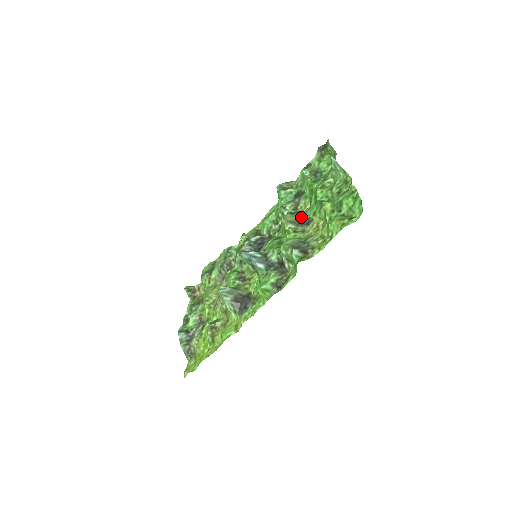
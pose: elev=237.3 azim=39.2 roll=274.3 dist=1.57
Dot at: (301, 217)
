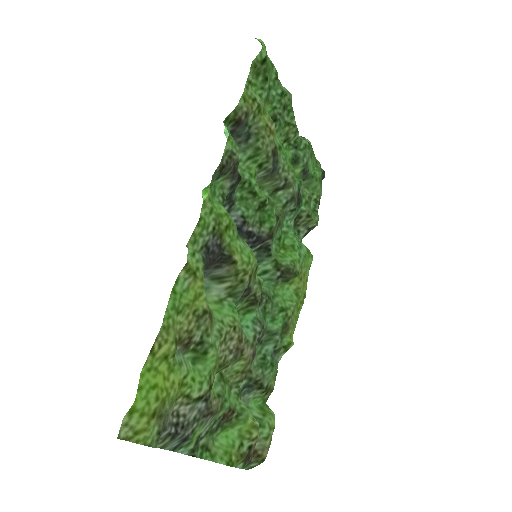
Dot at: (279, 173)
